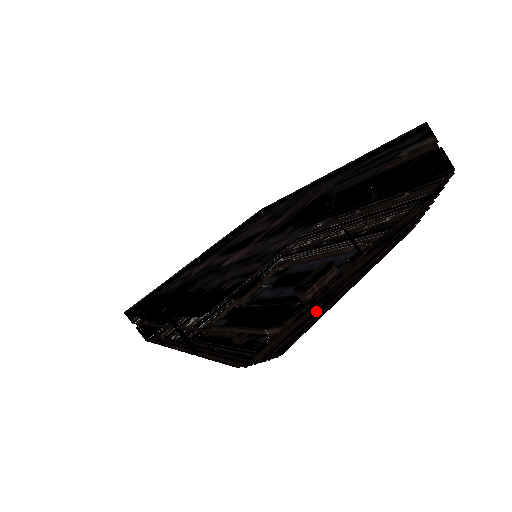
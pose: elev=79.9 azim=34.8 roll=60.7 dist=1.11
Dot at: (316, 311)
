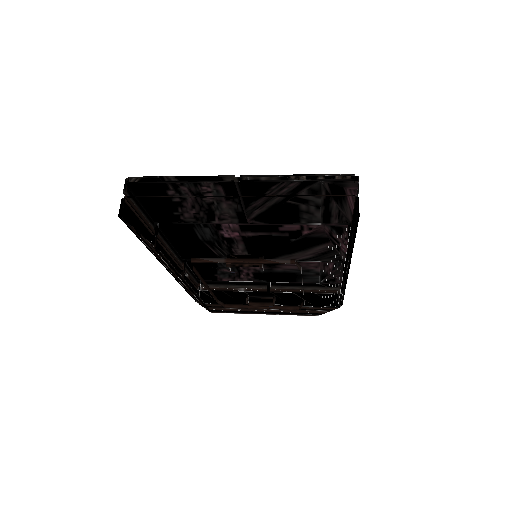
Dot at: occluded
